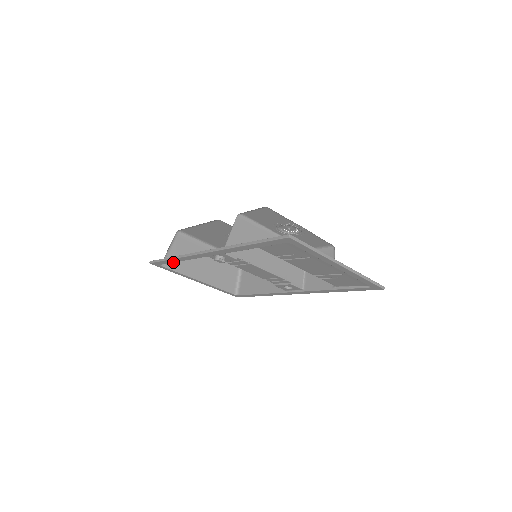
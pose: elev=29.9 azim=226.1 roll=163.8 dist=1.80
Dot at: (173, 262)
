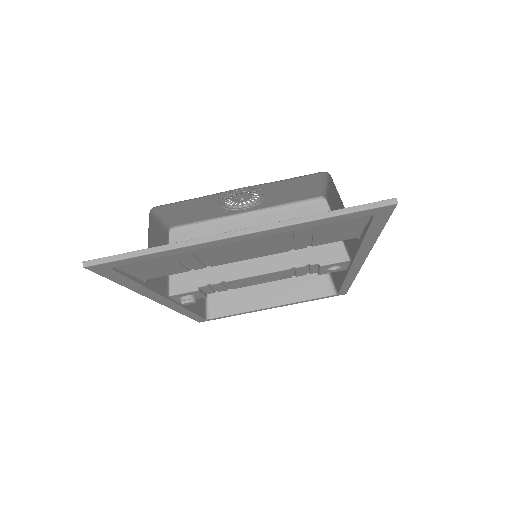
Dot at: (197, 315)
